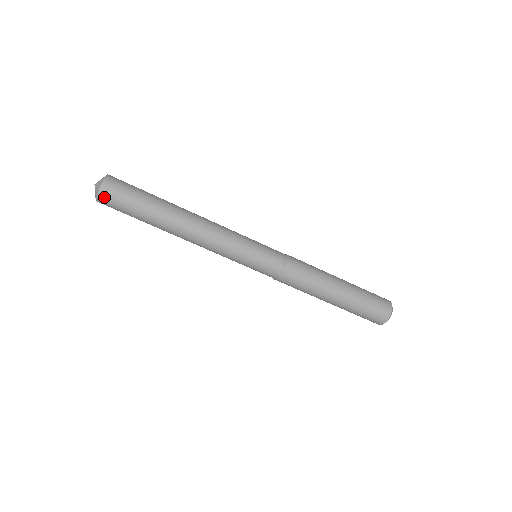
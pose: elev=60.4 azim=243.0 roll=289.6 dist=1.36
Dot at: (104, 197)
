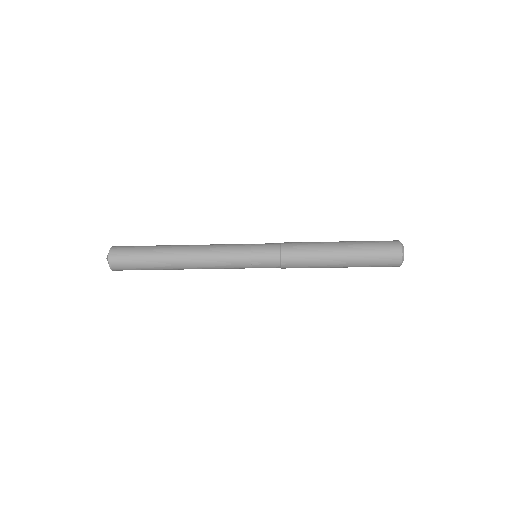
Dot at: (116, 269)
